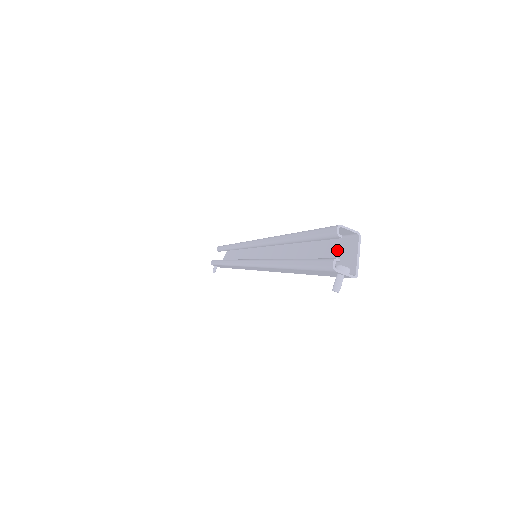
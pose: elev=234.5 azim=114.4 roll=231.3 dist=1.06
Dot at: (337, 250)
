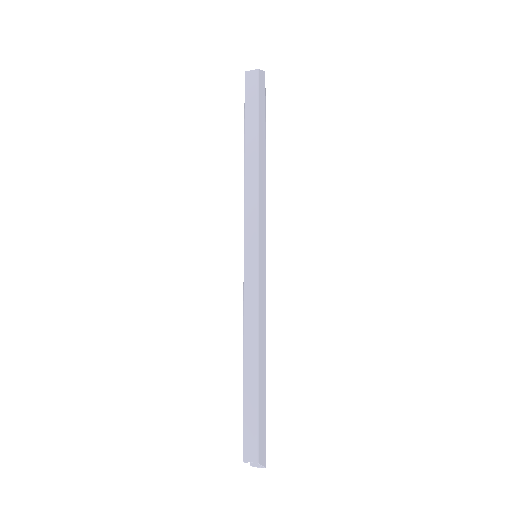
Dot at: (260, 435)
